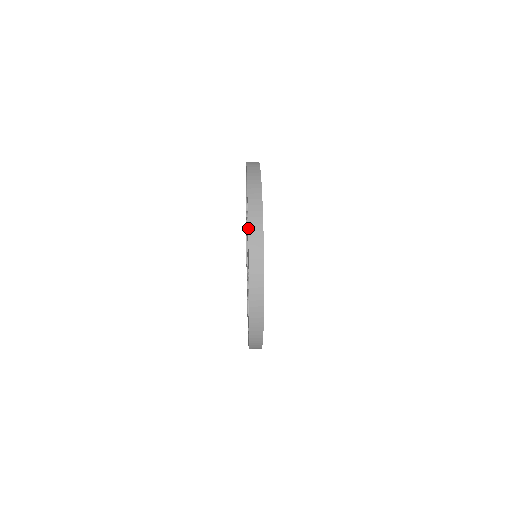
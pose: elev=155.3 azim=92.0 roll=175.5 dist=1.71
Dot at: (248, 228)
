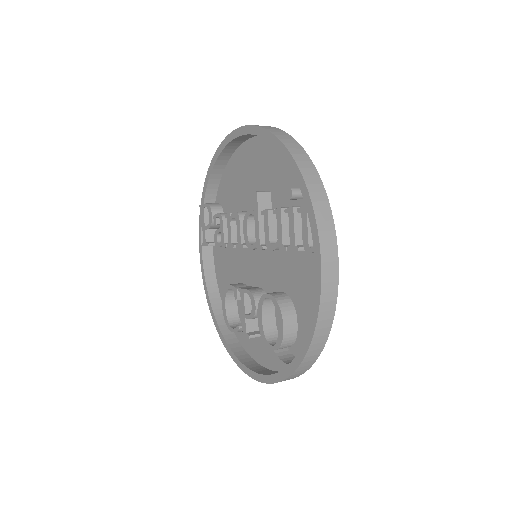
Dot at: (301, 172)
